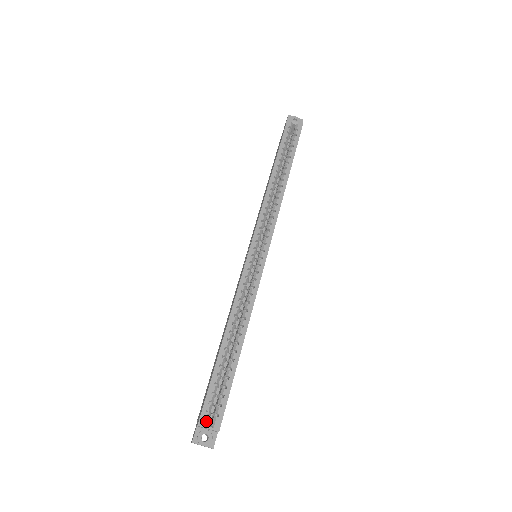
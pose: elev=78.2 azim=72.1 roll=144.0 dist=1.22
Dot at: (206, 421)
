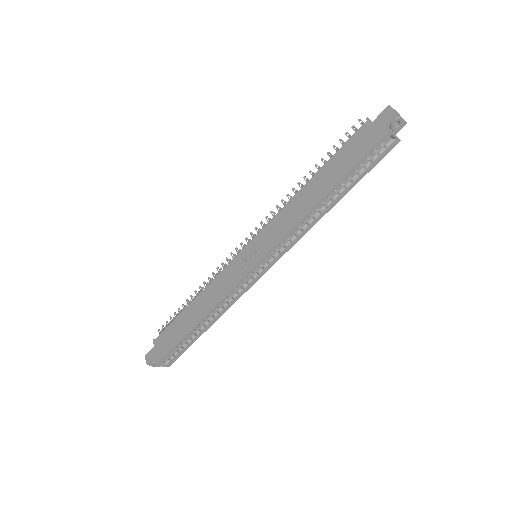
Dot at: (162, 363)
